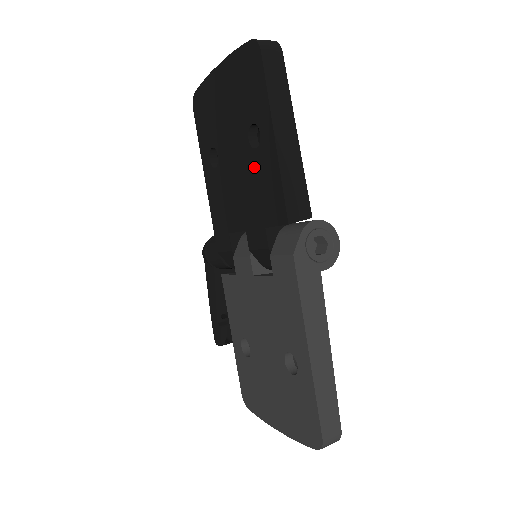
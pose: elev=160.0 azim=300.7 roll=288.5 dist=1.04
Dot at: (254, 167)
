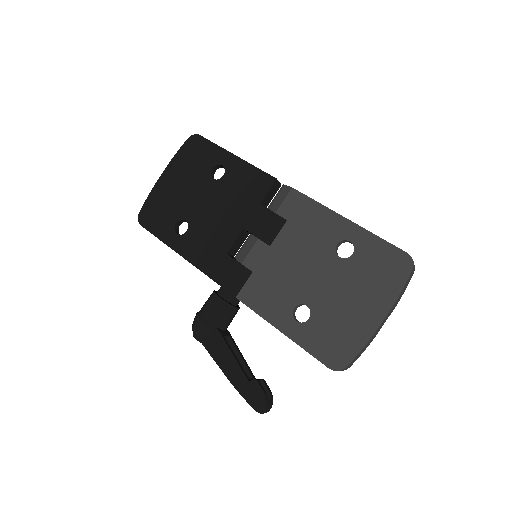
Dot at: (228, 186)
